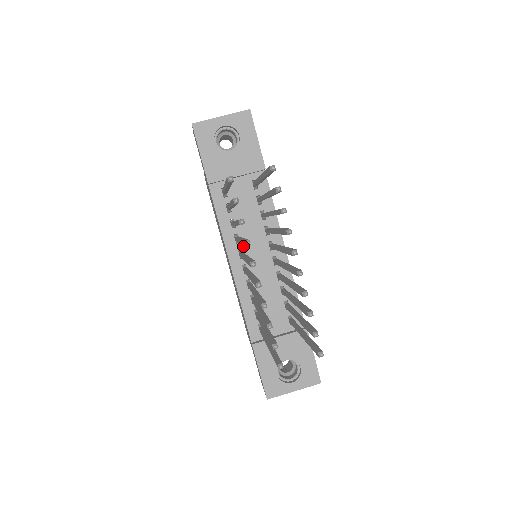
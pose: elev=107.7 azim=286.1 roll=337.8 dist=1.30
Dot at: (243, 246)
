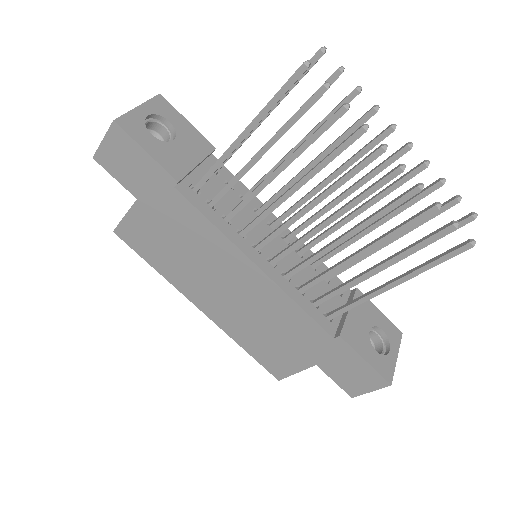
Dot at: (252, 239)
